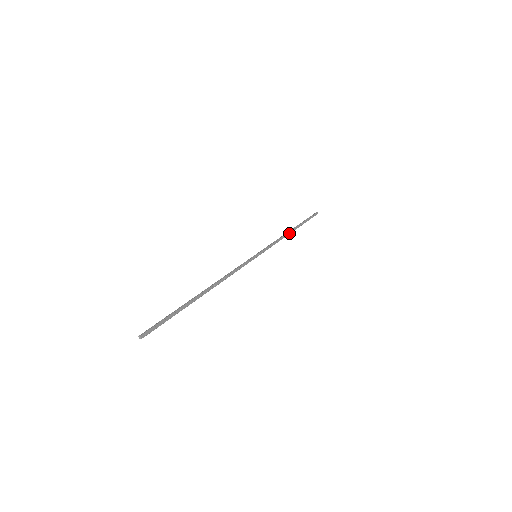
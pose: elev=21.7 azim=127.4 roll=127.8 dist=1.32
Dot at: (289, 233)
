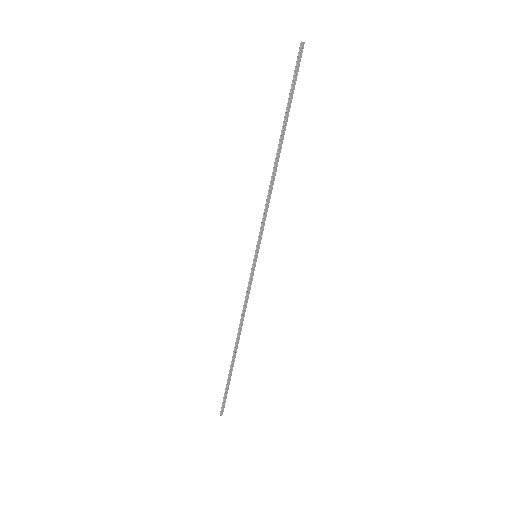
Dot at: (276, 166)
